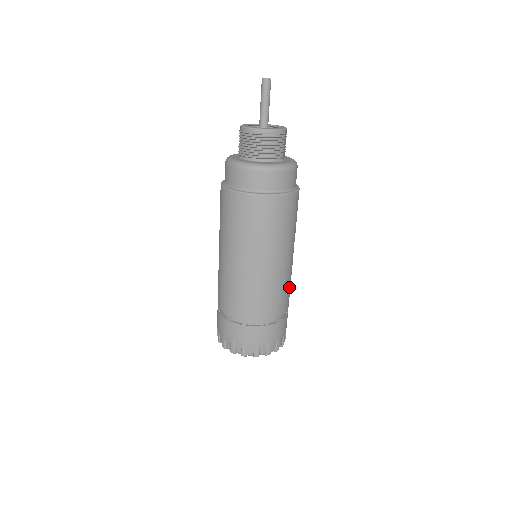
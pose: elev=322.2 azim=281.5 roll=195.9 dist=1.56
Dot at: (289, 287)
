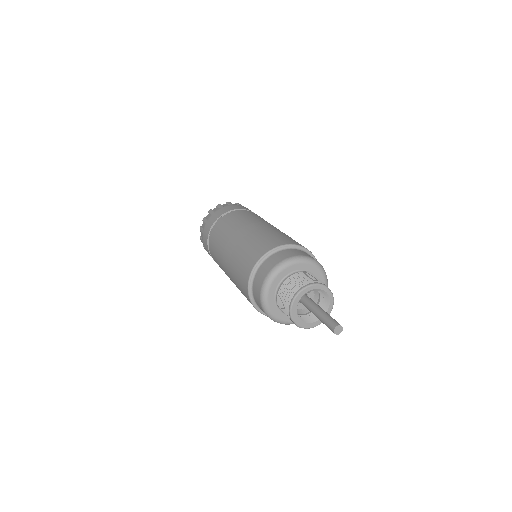
Dot at: occluded
